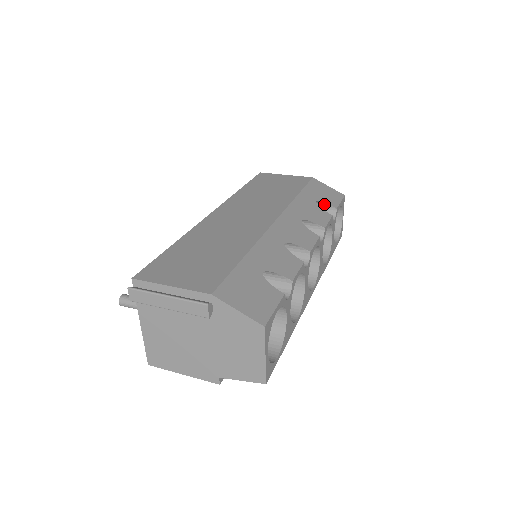
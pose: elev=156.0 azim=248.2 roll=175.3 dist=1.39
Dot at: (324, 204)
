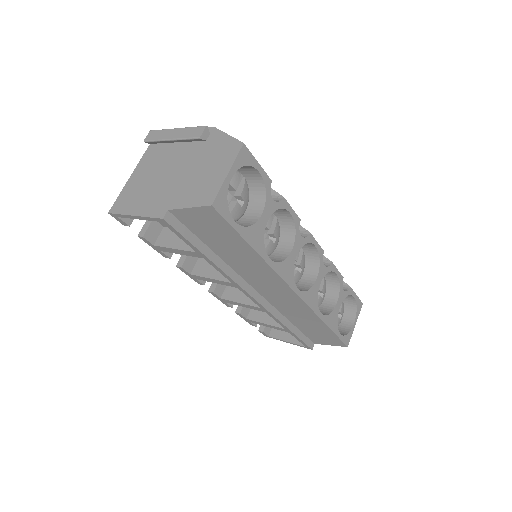
Dot at: occluded
